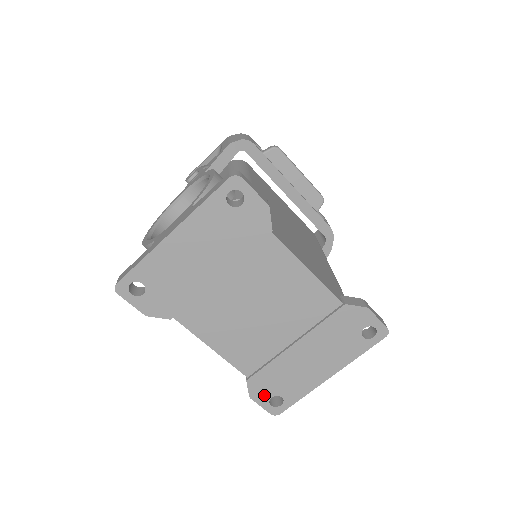
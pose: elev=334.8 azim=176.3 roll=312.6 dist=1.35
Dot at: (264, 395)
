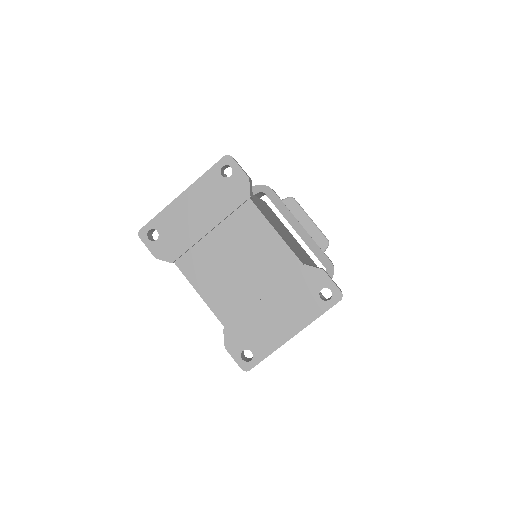
Dot at: (237, 347)
